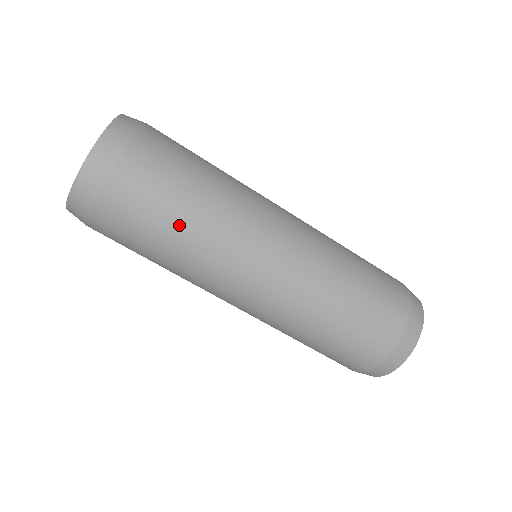
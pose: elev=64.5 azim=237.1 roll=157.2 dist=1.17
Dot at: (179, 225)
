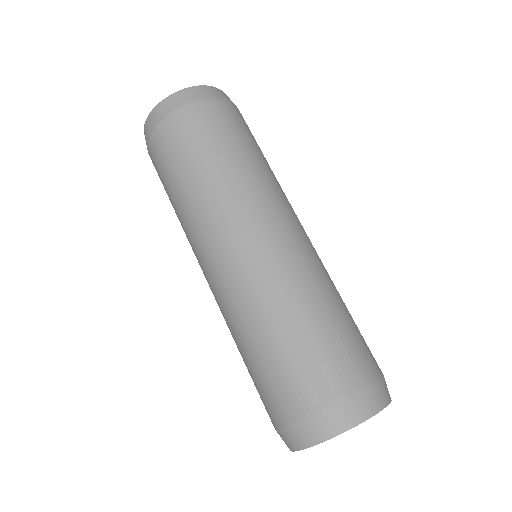
Dot at: (240, 154)
